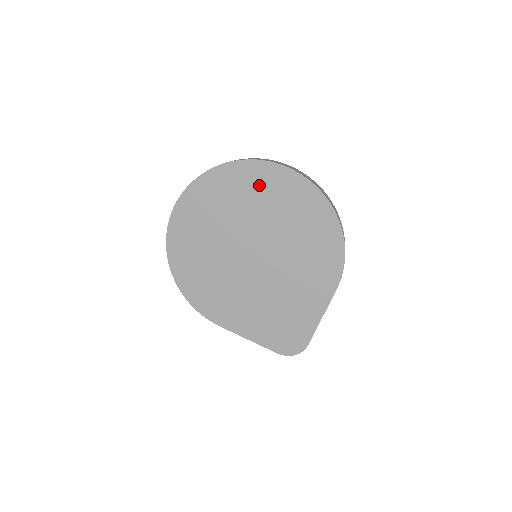
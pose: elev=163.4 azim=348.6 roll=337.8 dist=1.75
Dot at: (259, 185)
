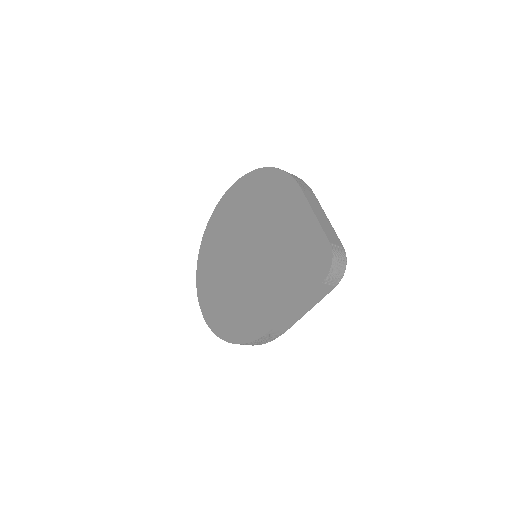
Dot at: (220, 222)
